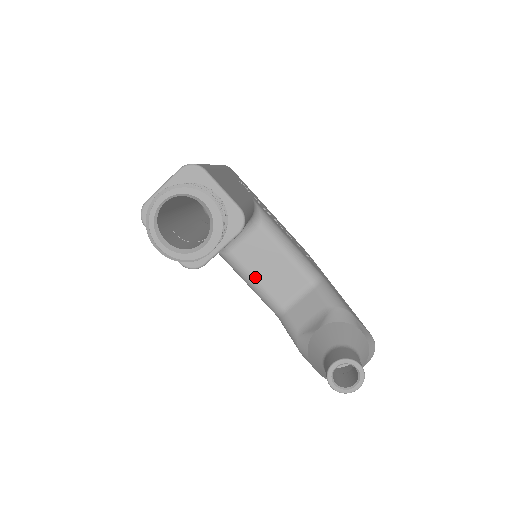
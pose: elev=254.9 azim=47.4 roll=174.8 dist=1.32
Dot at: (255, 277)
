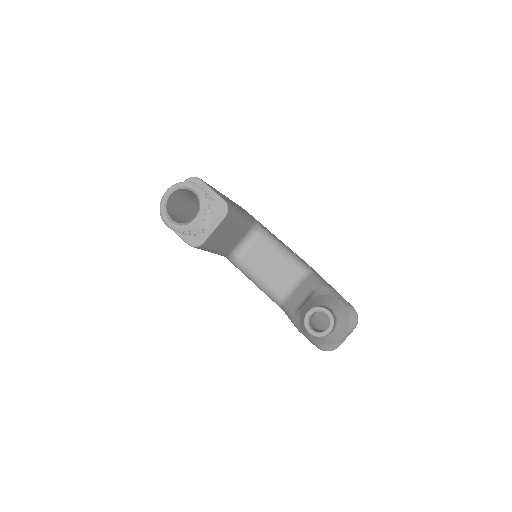
Dot at: (260, 276)
